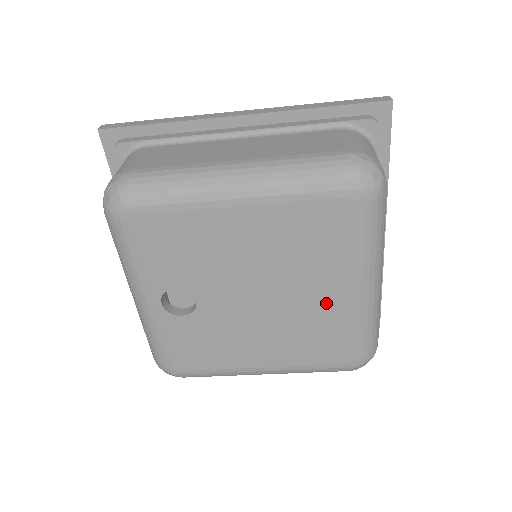
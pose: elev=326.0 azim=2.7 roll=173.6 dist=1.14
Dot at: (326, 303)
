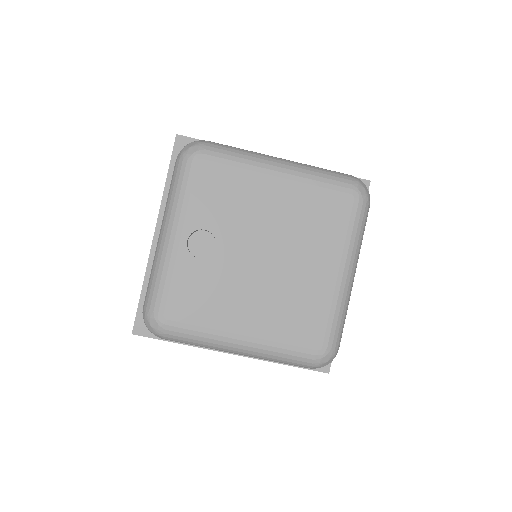
Dot at: (314, 278)
